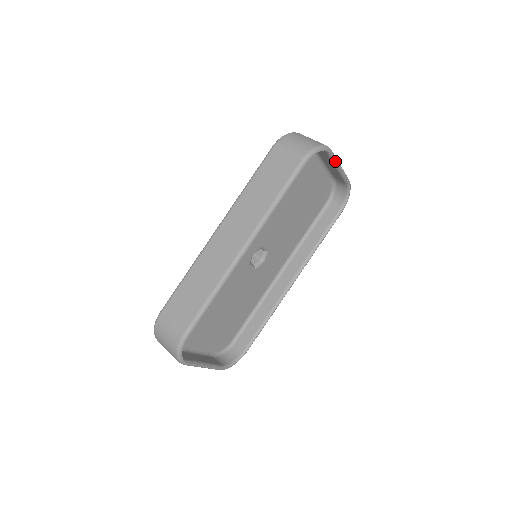
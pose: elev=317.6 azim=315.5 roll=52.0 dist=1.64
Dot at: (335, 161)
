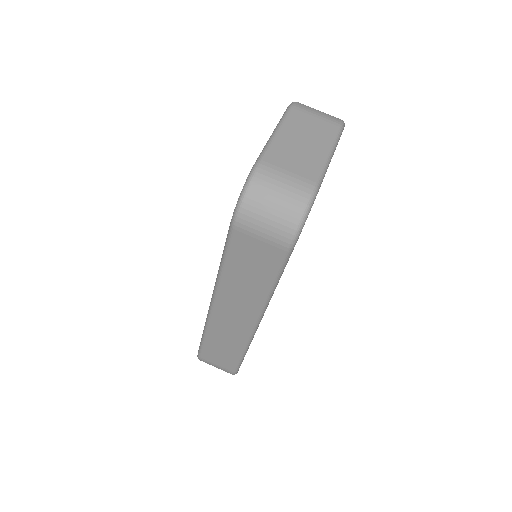
Dot at: (324, 175)
